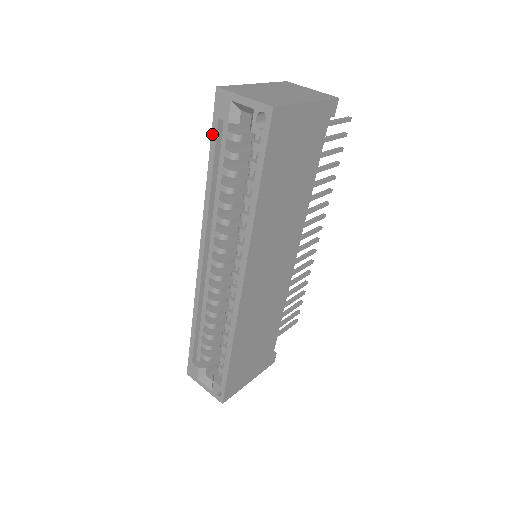
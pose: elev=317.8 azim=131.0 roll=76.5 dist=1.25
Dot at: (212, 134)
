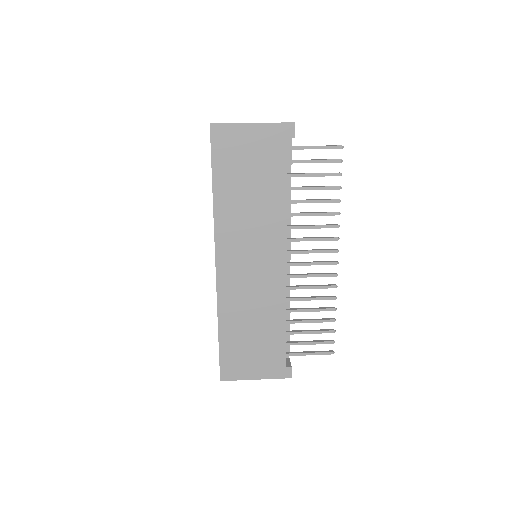
Dot at: occluded
